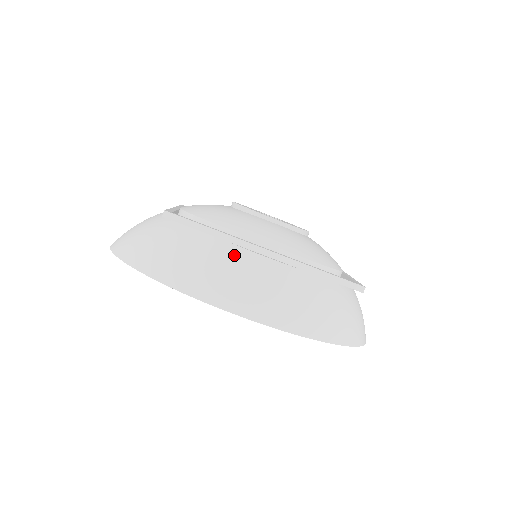
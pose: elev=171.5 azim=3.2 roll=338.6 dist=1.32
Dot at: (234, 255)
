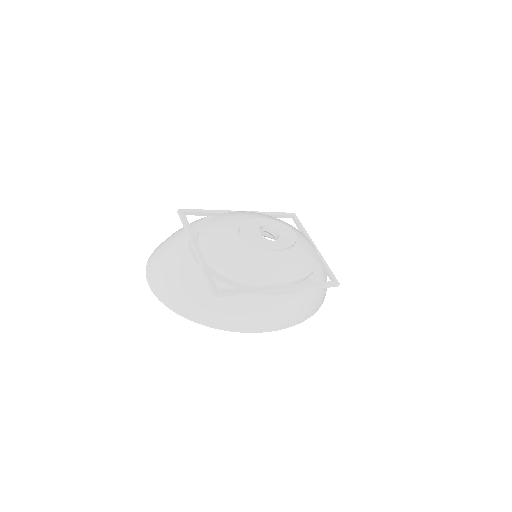
Dot at: (264, 302)
